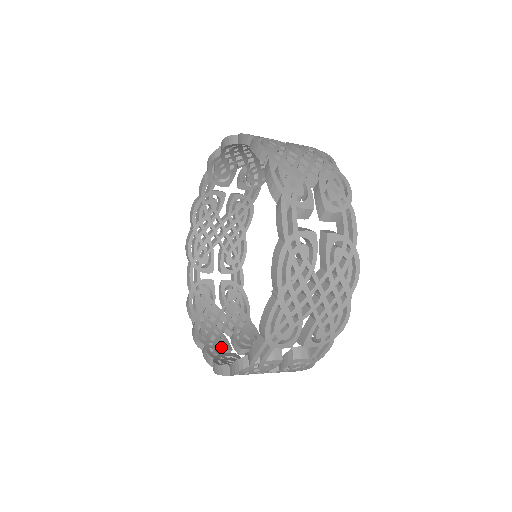
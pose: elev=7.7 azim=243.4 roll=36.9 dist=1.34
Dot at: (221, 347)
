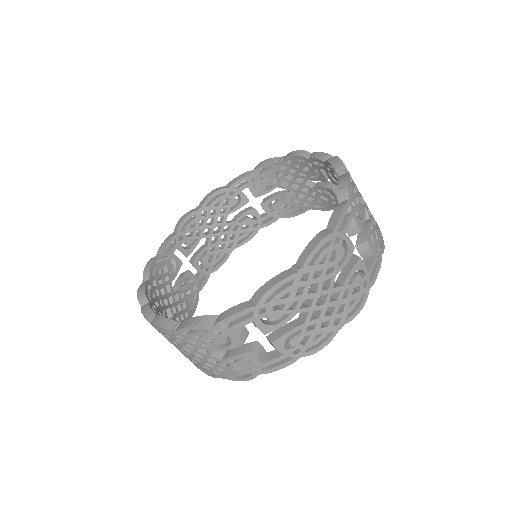
Dot at: occluded
